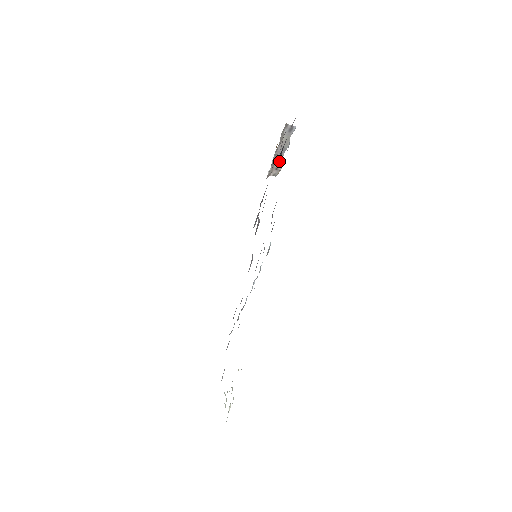
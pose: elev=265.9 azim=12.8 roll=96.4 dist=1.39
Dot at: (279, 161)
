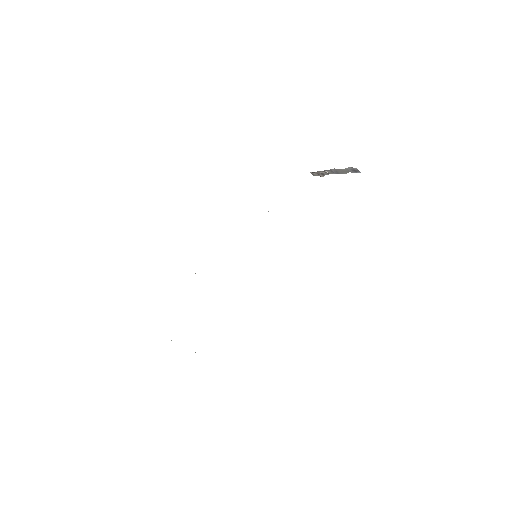
Dot at: (326, 173)
